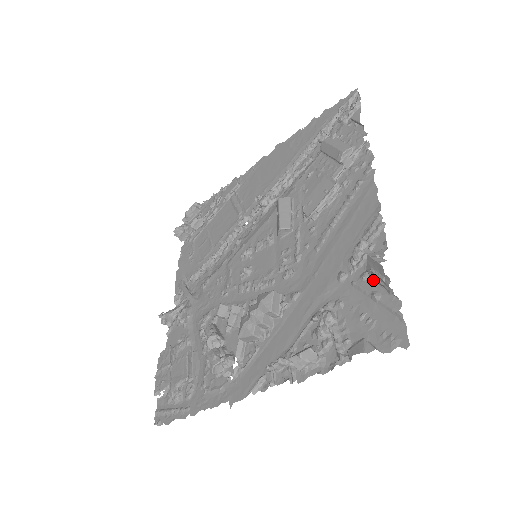
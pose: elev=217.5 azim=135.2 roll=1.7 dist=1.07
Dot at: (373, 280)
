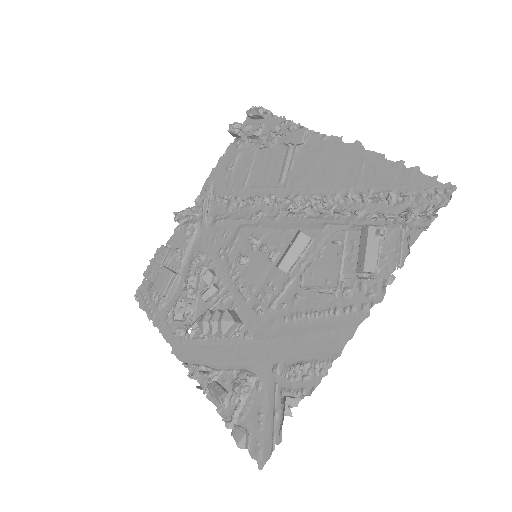
Dot at: occluded
